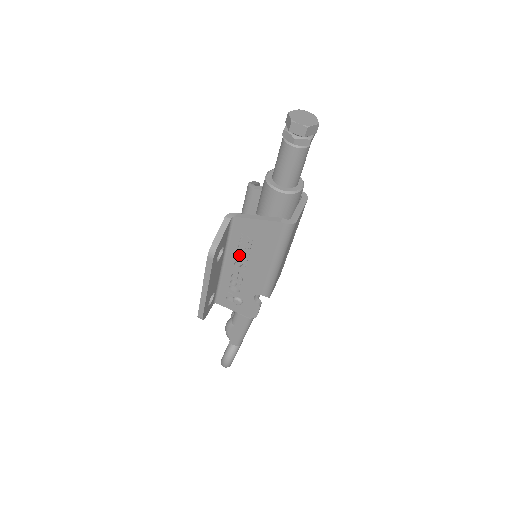
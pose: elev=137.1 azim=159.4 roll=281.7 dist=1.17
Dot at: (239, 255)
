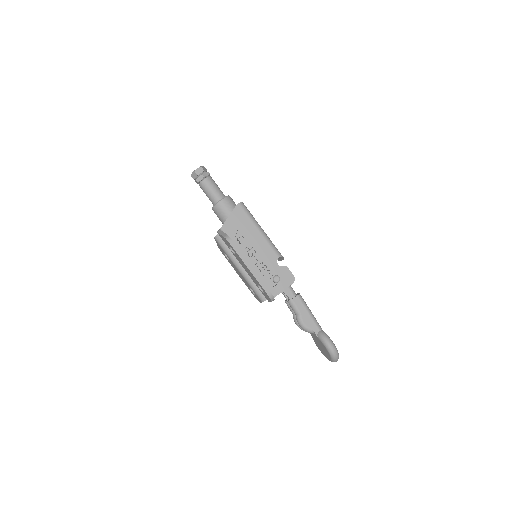
Dot at: occluded
